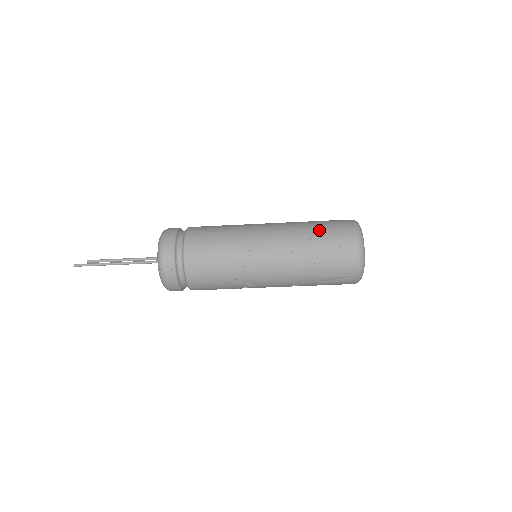
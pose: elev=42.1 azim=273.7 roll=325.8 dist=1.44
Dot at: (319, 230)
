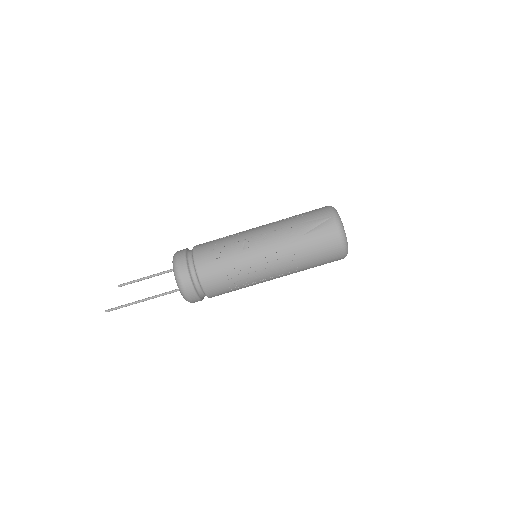
Dot at: occluded
